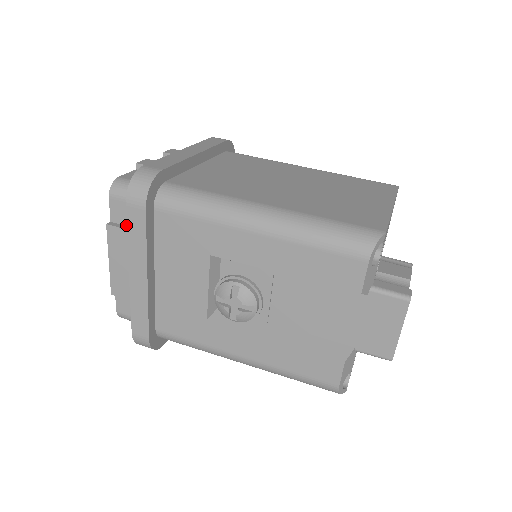
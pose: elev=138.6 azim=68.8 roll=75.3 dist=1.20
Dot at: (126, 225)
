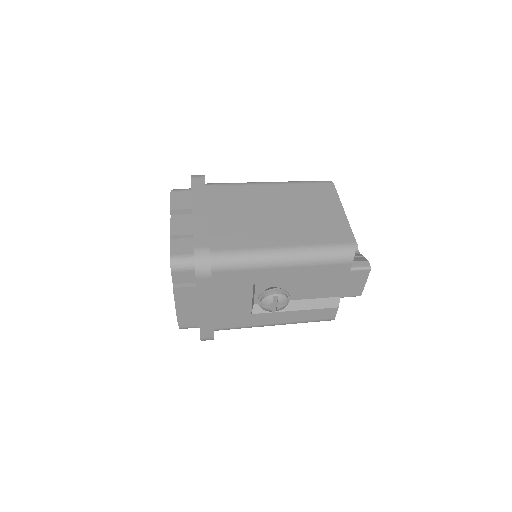
Dot at: (186, 283)
